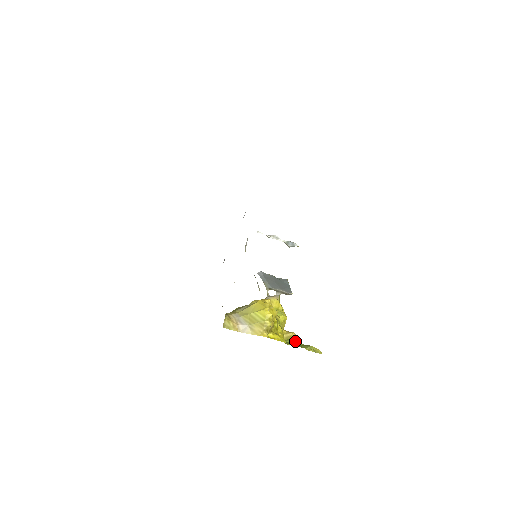
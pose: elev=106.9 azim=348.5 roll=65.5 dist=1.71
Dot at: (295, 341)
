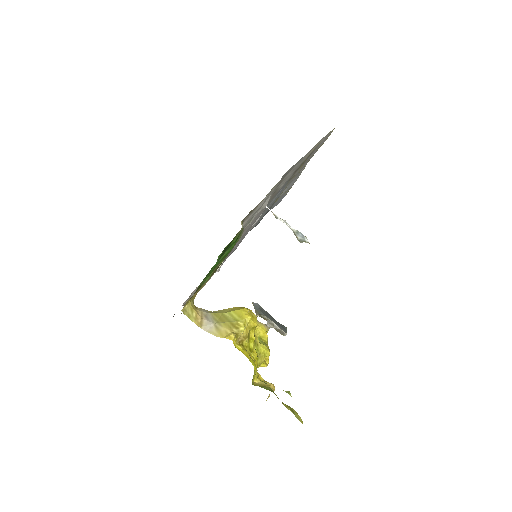
Dot at: (271, 390)
